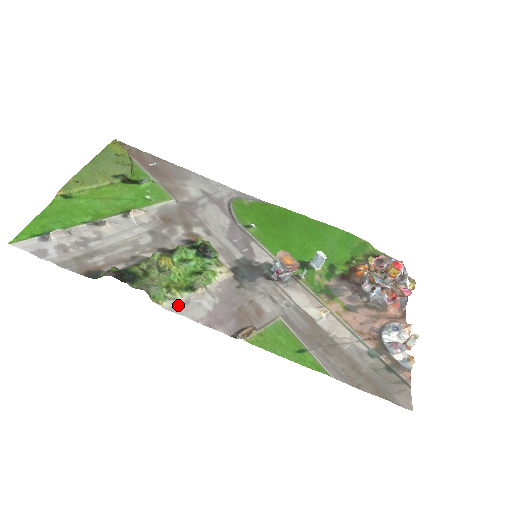
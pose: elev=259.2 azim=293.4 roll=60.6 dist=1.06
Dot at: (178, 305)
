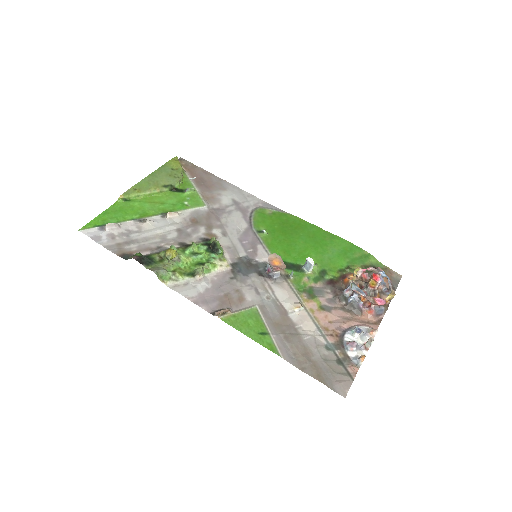
Dot at: (178, 285)
